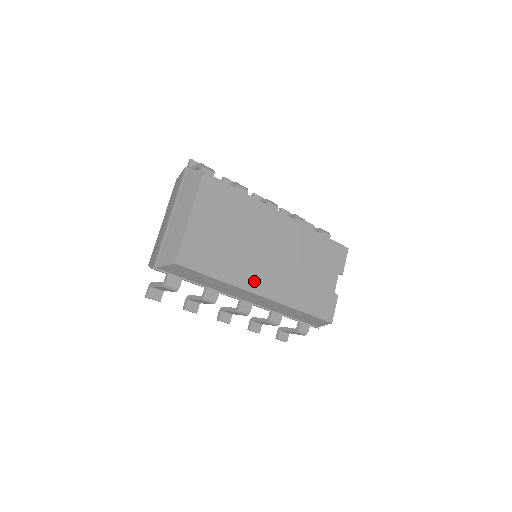
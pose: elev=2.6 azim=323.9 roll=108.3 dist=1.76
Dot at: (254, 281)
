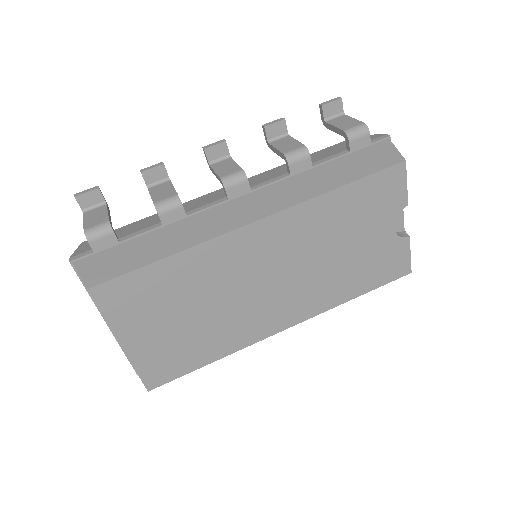
Dot at: (262, 326)
